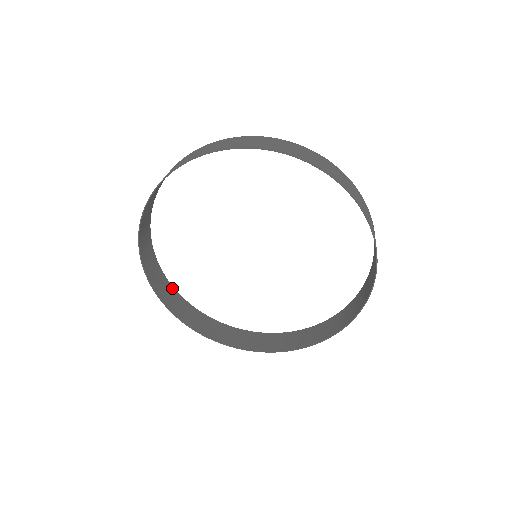
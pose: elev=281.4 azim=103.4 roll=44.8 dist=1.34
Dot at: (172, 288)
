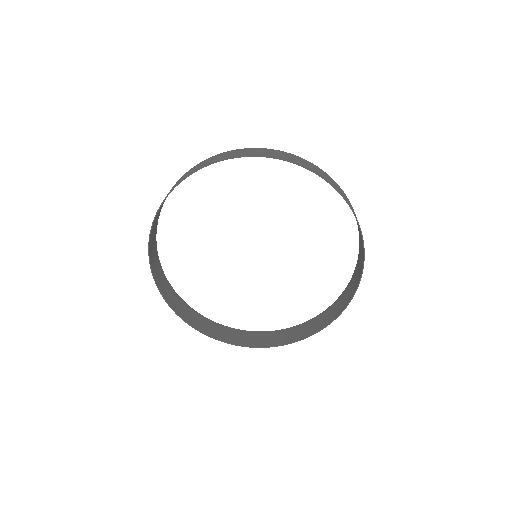
Dot at: (176, 294)
